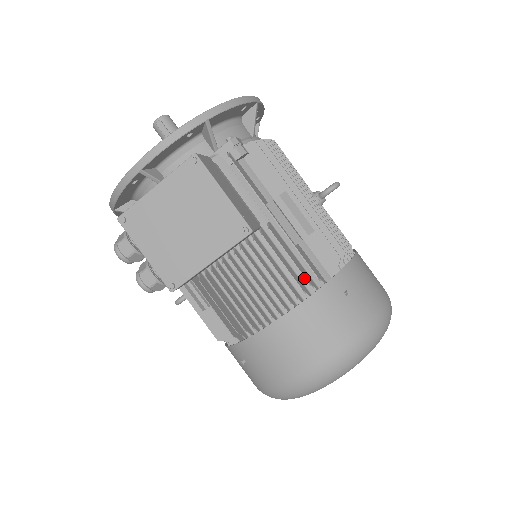
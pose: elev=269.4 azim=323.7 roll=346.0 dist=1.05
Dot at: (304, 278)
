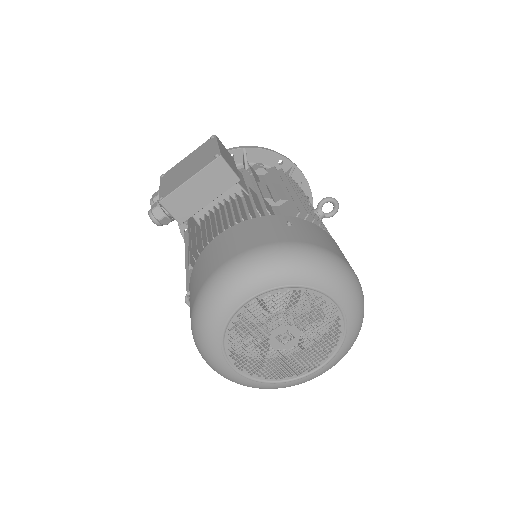
Dot at: occluded
